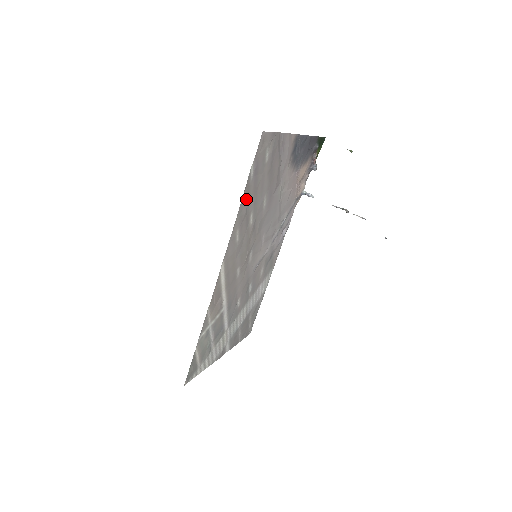
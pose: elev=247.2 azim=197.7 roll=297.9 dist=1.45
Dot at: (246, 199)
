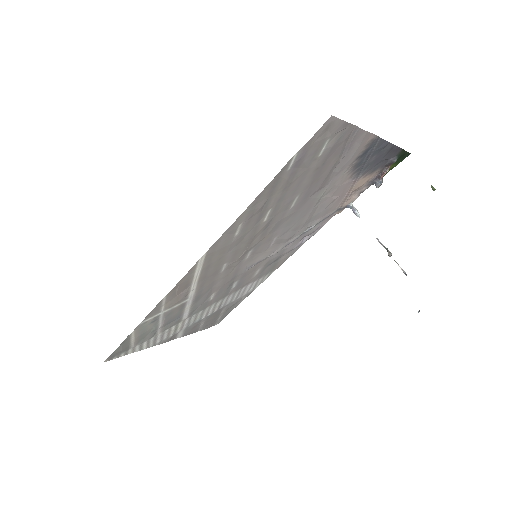
Dot at: (269, 192)
